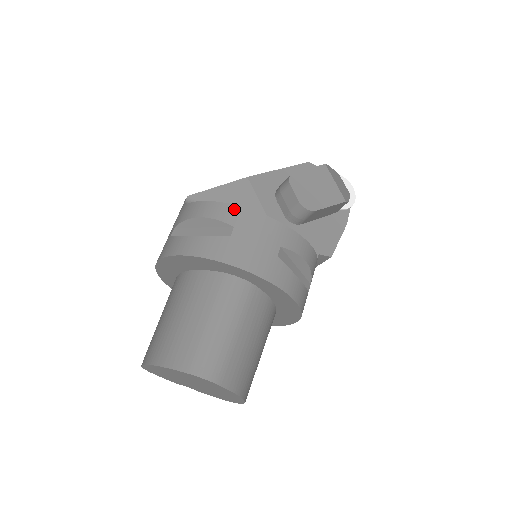
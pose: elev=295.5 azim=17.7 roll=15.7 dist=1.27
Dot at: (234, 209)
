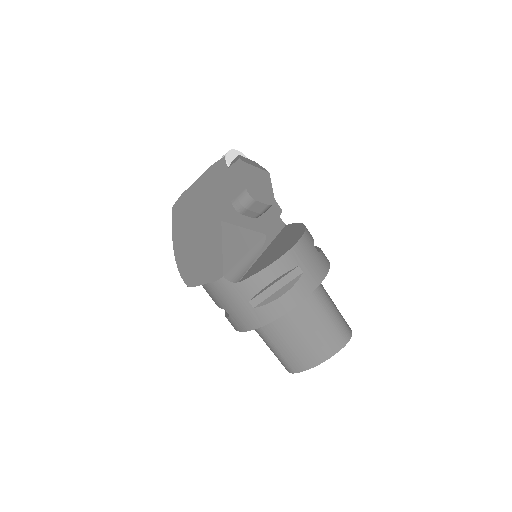
Dot at: (287, 257)
